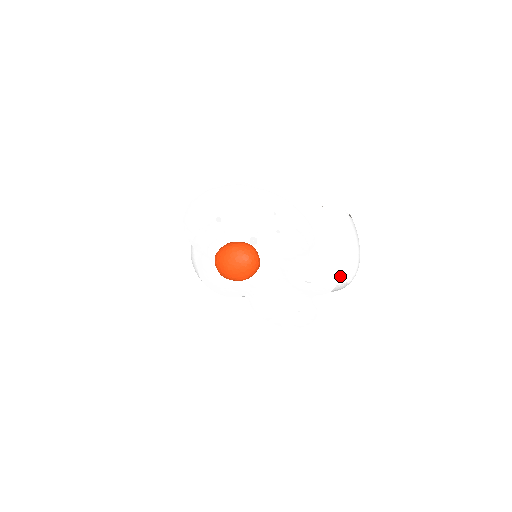
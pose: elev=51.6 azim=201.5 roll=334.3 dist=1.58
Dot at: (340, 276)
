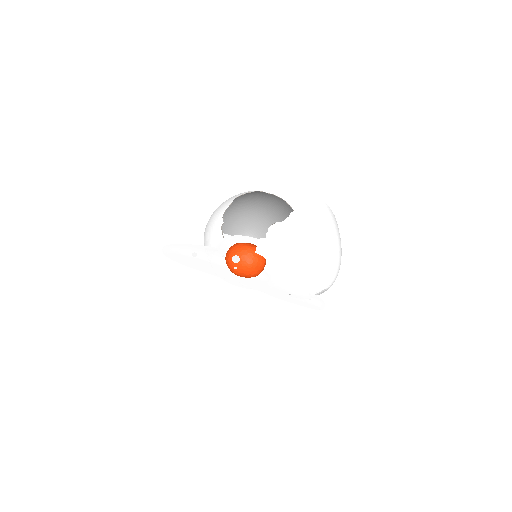
Dot at: (313, 288)
